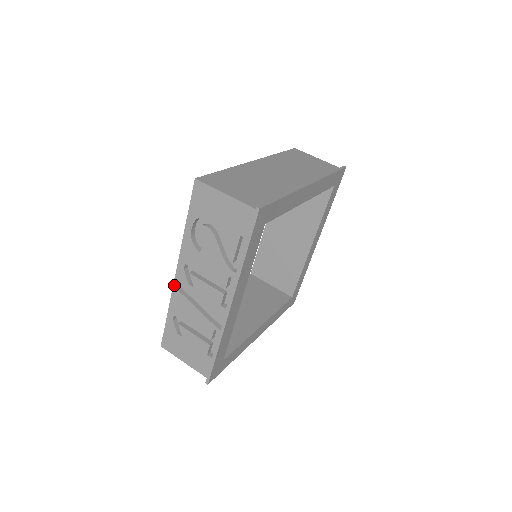
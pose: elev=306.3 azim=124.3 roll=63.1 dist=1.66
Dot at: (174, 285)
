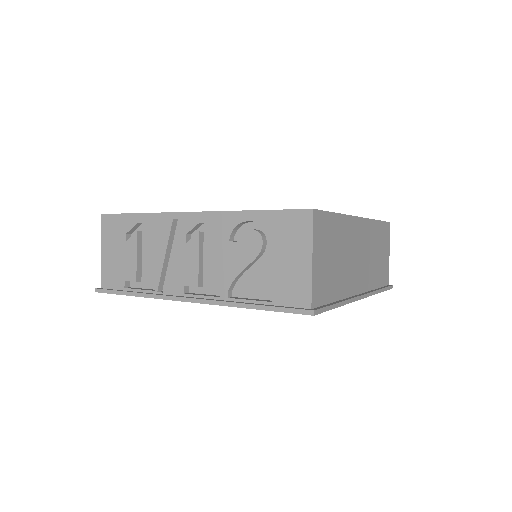
Dot at: (176, 213)
